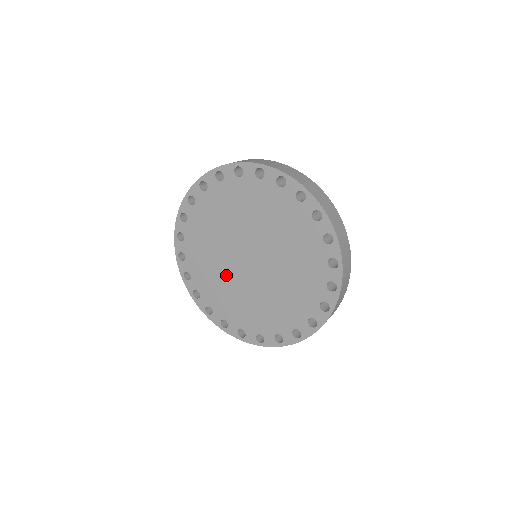
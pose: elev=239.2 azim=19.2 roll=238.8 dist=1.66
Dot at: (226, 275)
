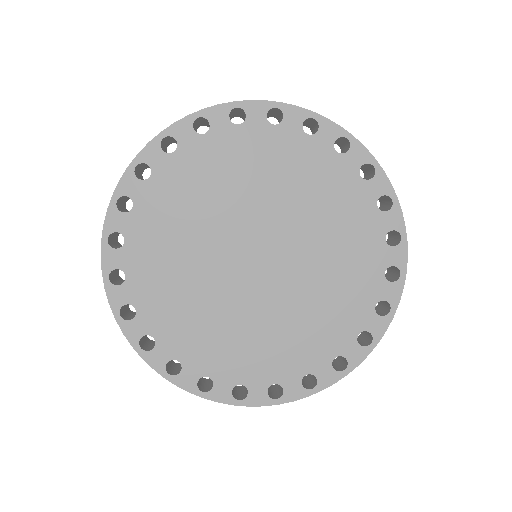
Dot at: (199, 250)
